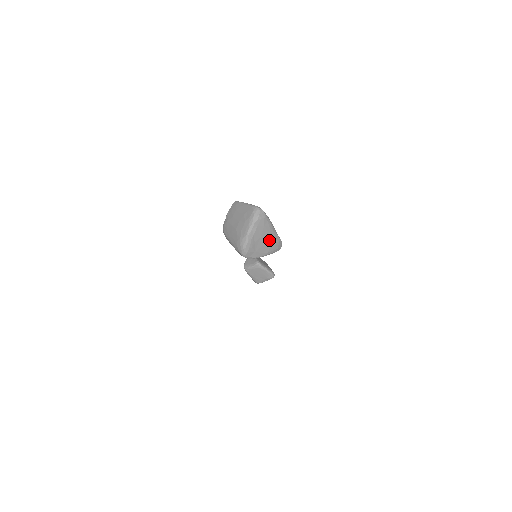
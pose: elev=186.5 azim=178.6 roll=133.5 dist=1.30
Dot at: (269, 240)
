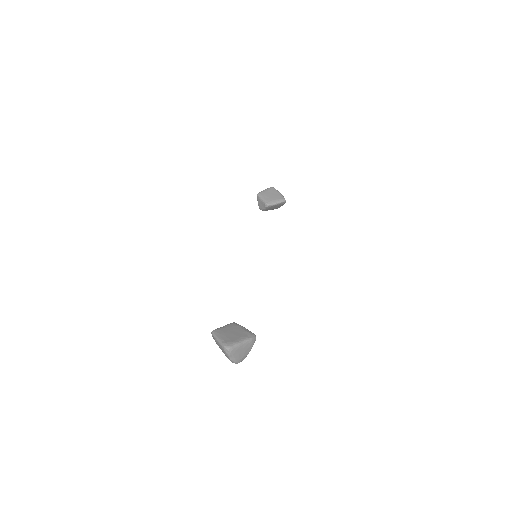
Dot at: (245, 348)
